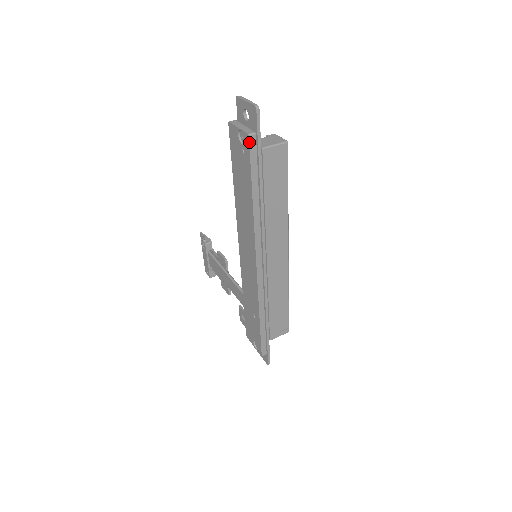
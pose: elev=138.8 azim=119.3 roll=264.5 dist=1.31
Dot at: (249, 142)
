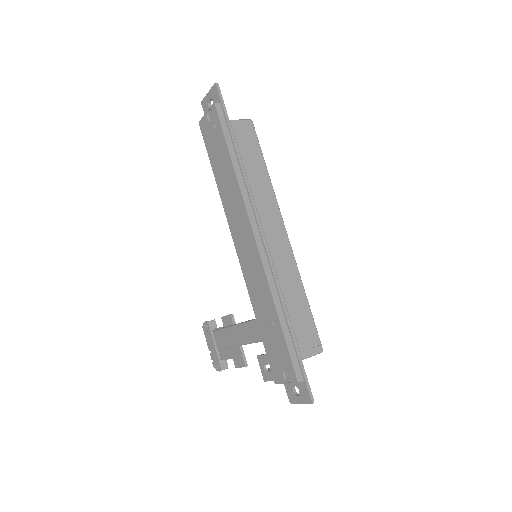
Dot at: (216, 109)
